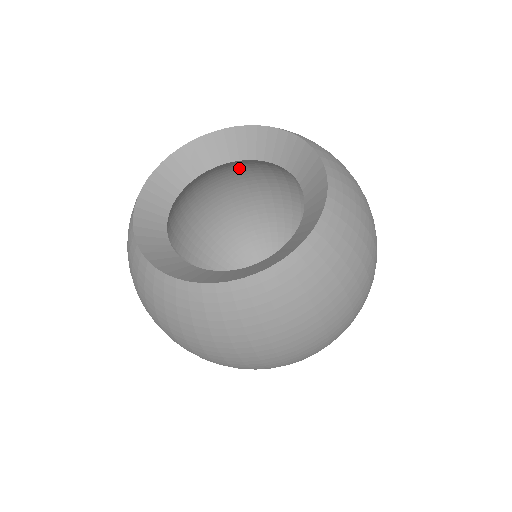
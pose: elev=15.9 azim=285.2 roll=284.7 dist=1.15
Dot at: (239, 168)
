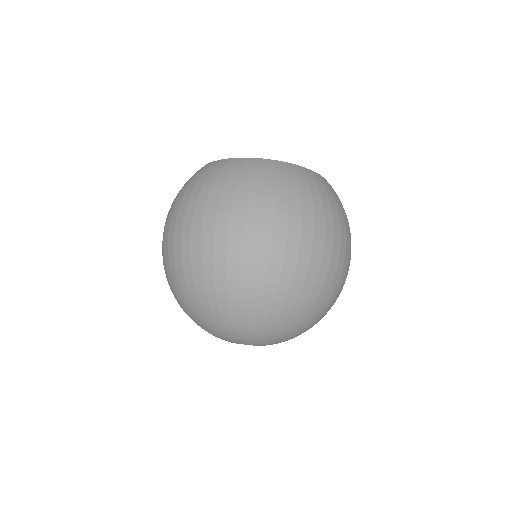
Dot at: occluded
